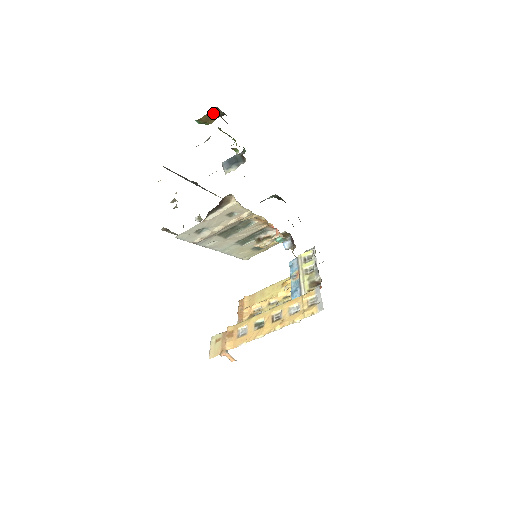
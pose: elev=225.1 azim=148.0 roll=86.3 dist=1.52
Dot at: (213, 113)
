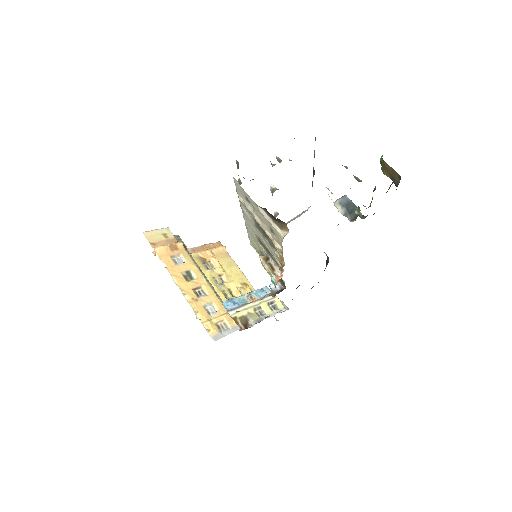
Dot at: (395, 174)
